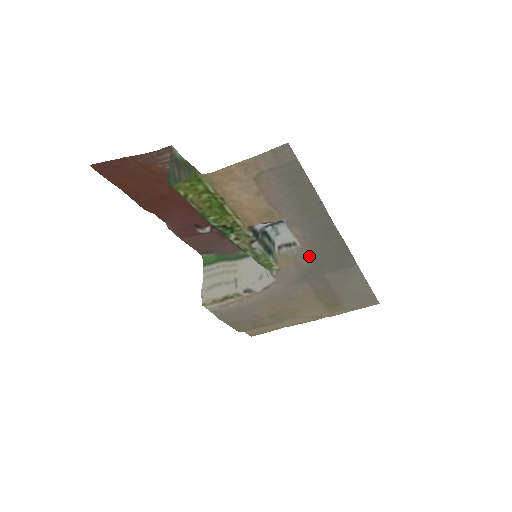
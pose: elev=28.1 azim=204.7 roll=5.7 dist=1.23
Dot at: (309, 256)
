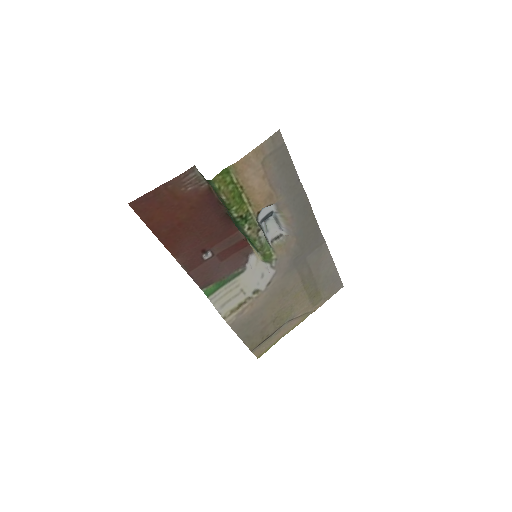
Dot at: (295, 238)
